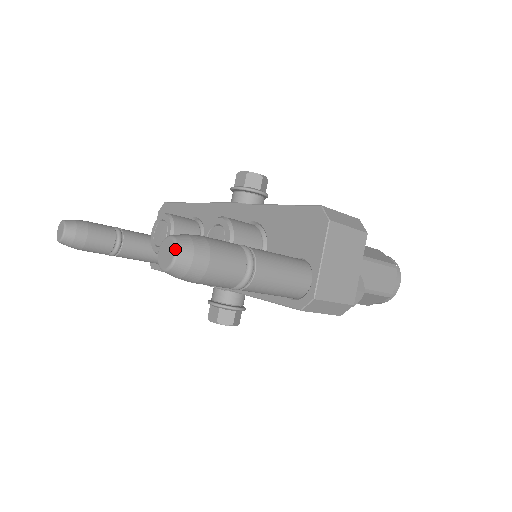
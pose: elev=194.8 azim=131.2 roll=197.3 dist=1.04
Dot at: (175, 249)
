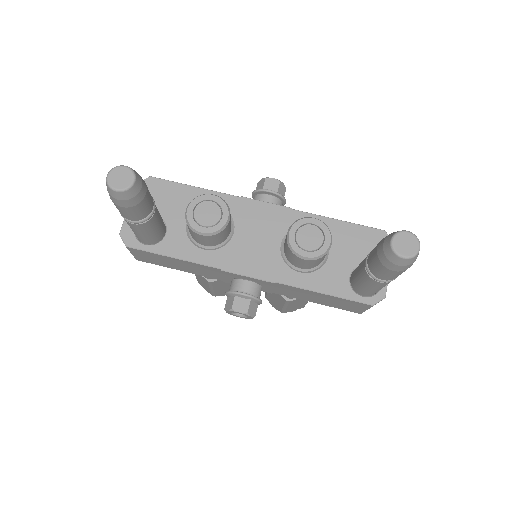
Dot at: (419, 243)
